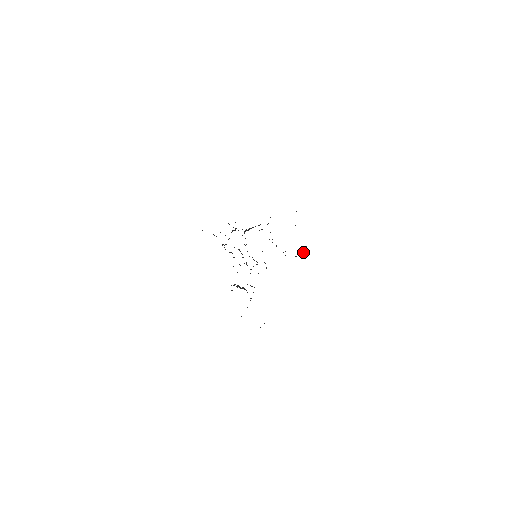
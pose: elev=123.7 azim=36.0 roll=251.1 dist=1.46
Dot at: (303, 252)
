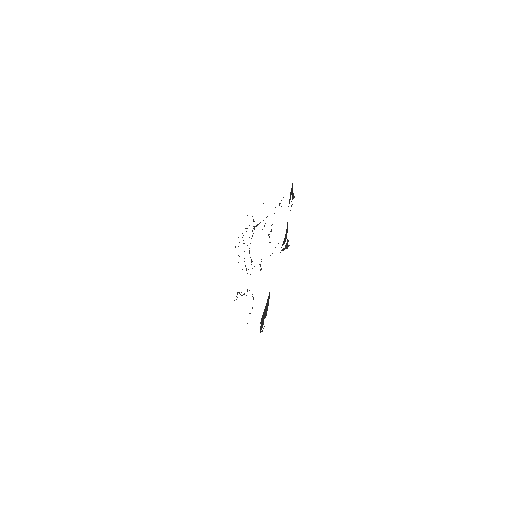
Dot at: (283, 249)
